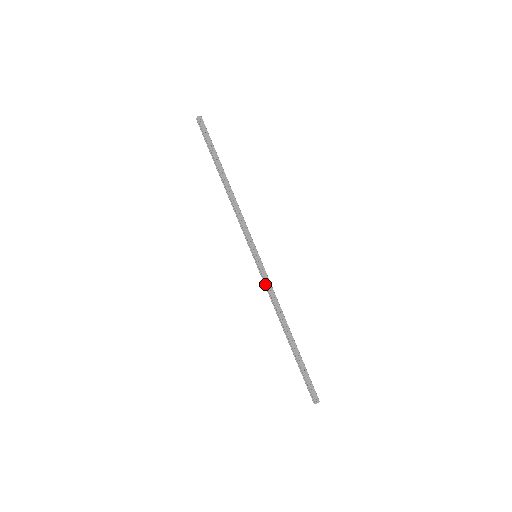
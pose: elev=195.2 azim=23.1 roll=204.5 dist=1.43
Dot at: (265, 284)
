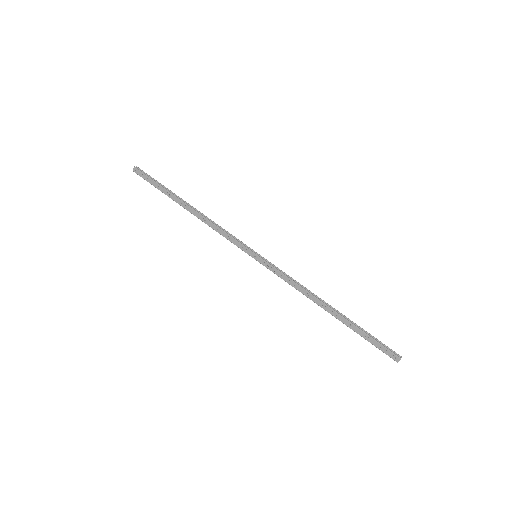
Dot at: (280, 276)
